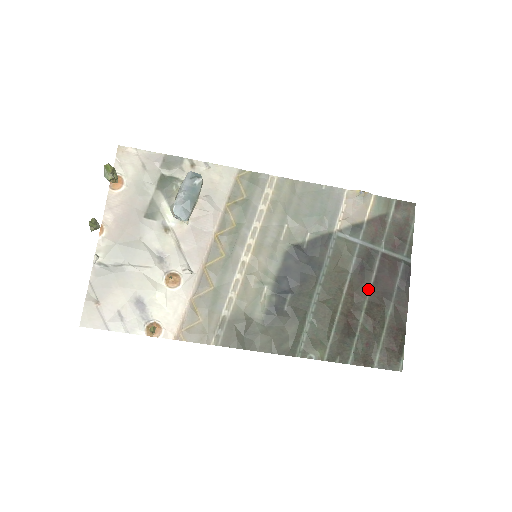
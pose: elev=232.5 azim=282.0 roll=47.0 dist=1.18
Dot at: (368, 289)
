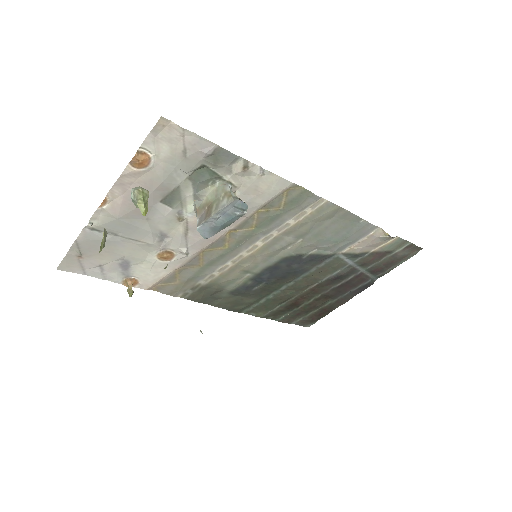
Dot at: (328, 289)
